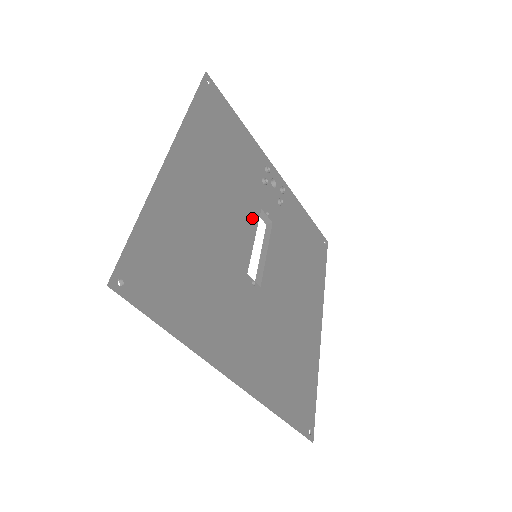
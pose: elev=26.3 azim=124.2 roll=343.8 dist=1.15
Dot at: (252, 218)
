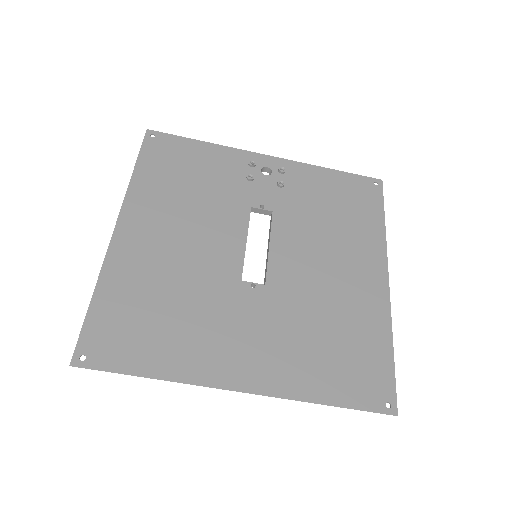
Dot at: (238, 224)
